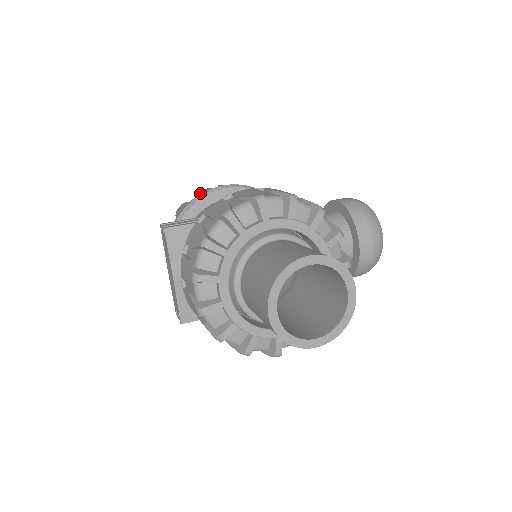
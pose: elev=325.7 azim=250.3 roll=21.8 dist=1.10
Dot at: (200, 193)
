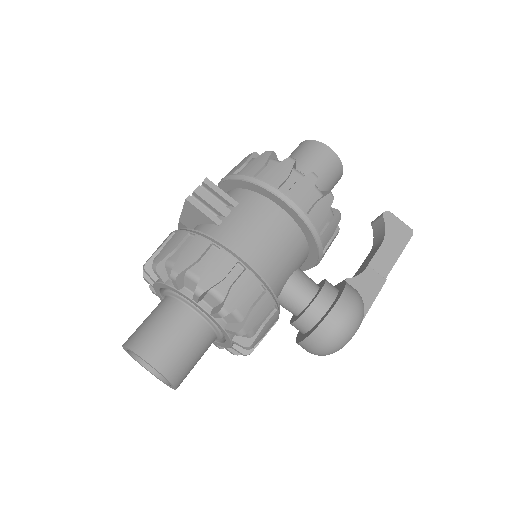
Dot at: (269, 177)
